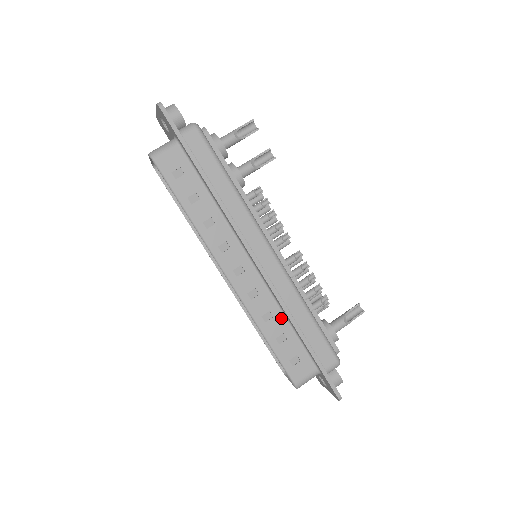
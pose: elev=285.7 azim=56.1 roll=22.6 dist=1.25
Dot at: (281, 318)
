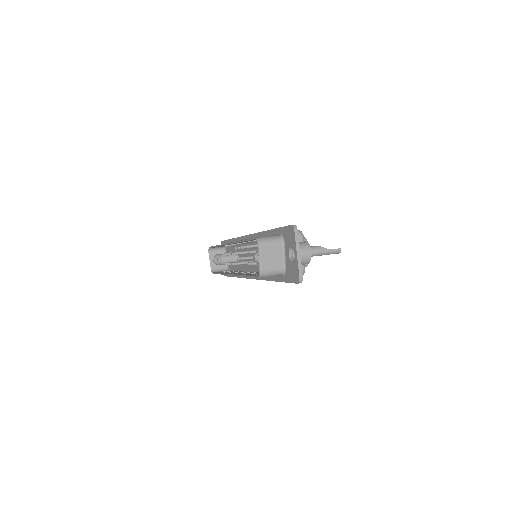
Dot at: occluded
